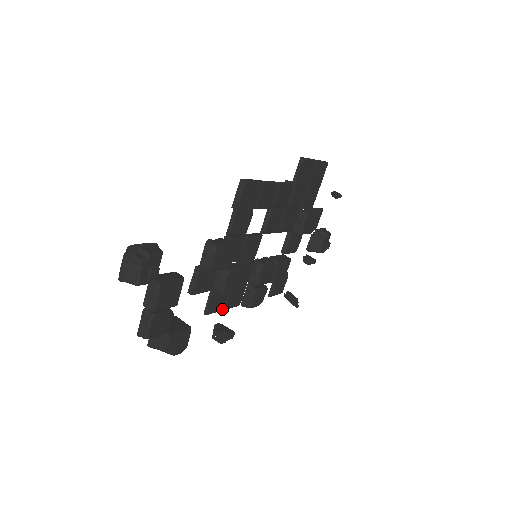
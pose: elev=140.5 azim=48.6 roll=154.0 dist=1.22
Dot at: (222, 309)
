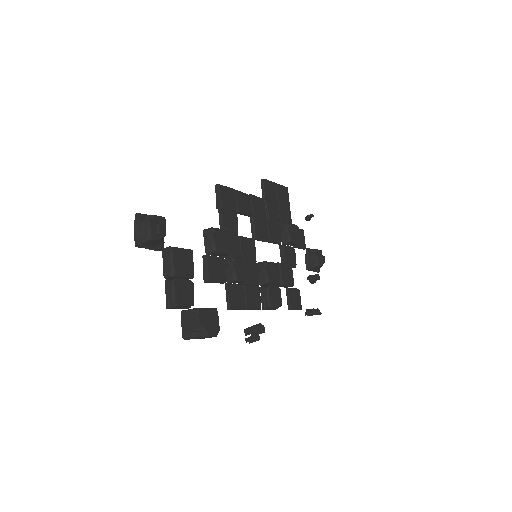
Dot at: (244, 309)
